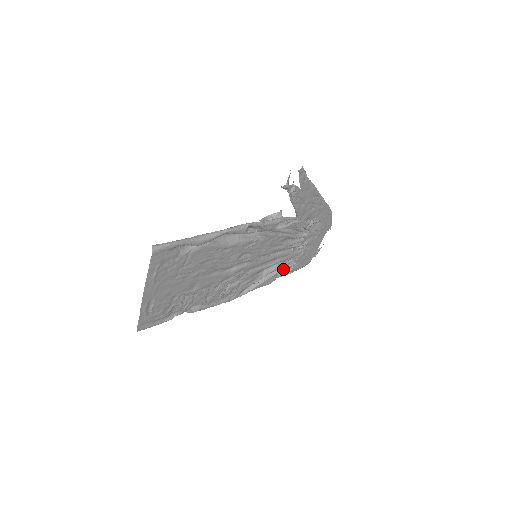
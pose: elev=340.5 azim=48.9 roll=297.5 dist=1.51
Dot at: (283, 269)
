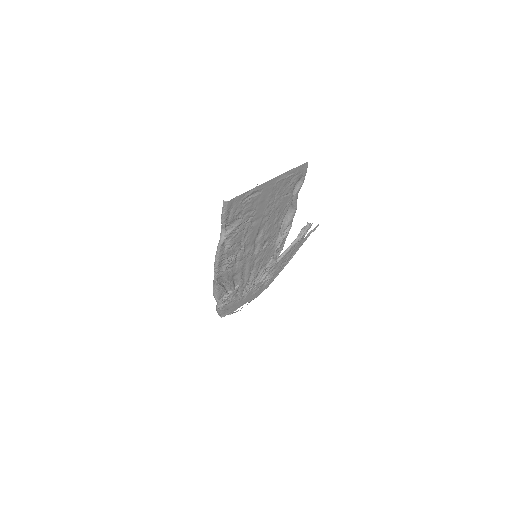
Dot at: (230, 296)
